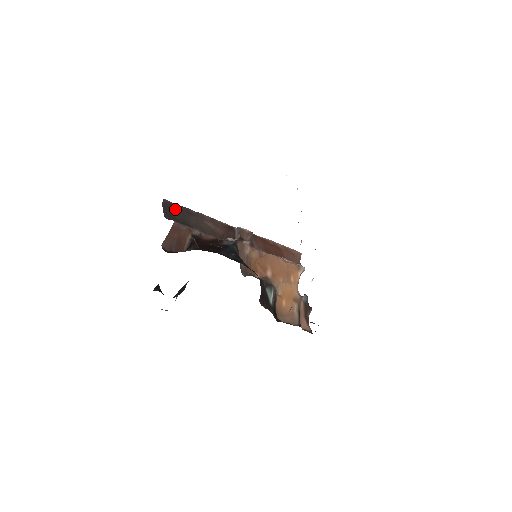
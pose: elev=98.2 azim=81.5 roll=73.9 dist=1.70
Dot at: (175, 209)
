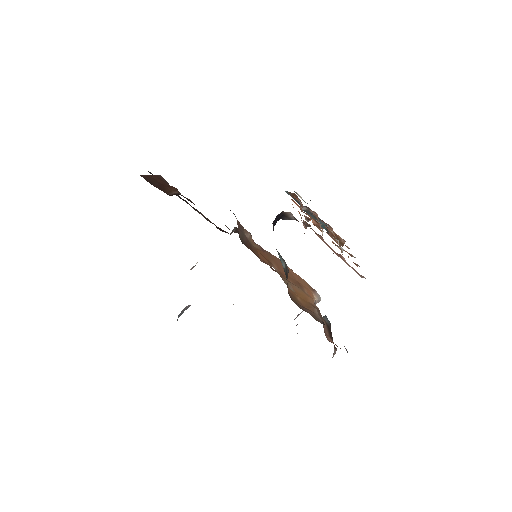
Dot at: occluded
